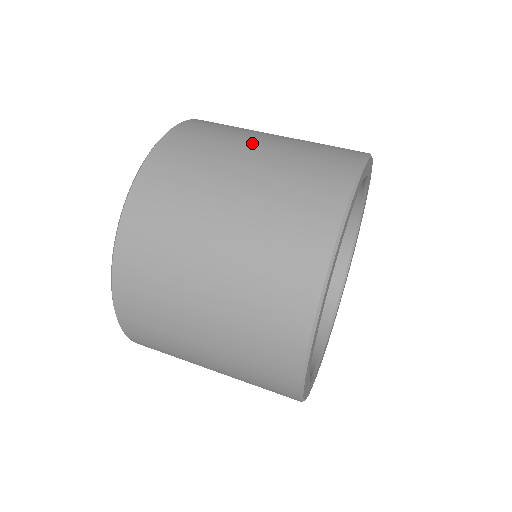
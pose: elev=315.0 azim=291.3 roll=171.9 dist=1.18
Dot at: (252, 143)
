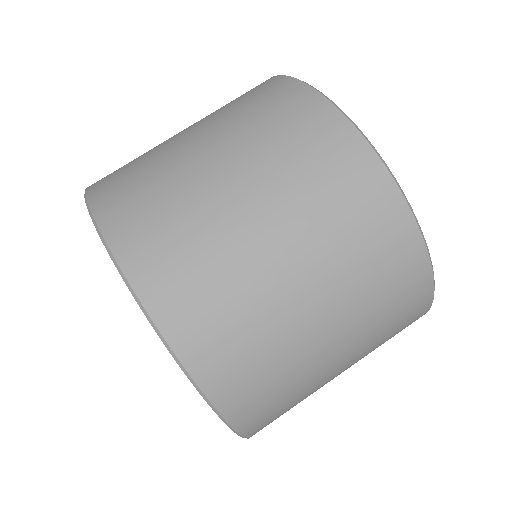
Dot at: occluded
